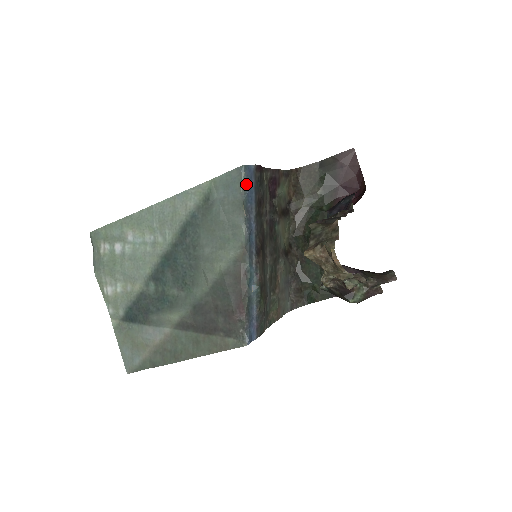
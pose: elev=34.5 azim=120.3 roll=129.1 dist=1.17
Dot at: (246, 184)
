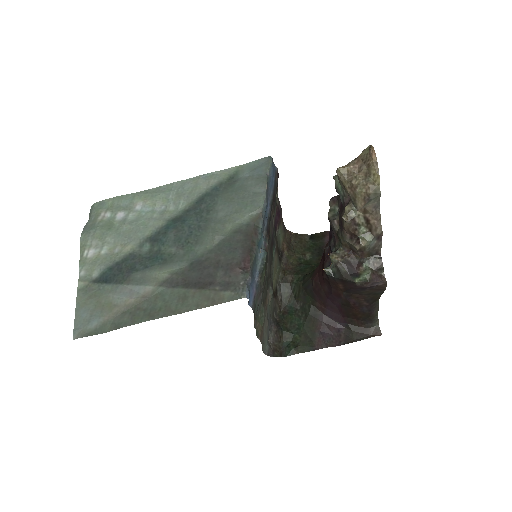
Dot at: (271, 169)
